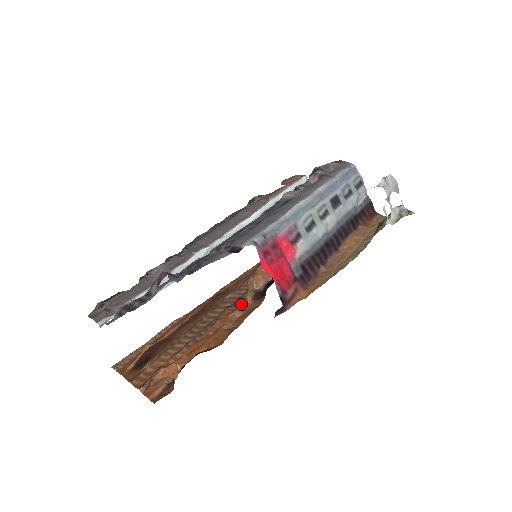
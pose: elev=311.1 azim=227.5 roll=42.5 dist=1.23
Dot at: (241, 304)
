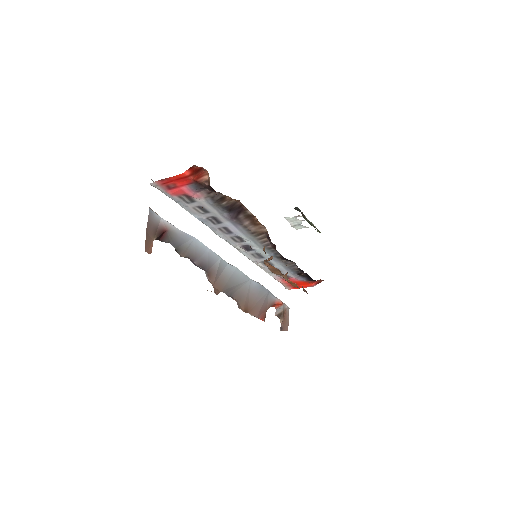
Dot at: occluded
